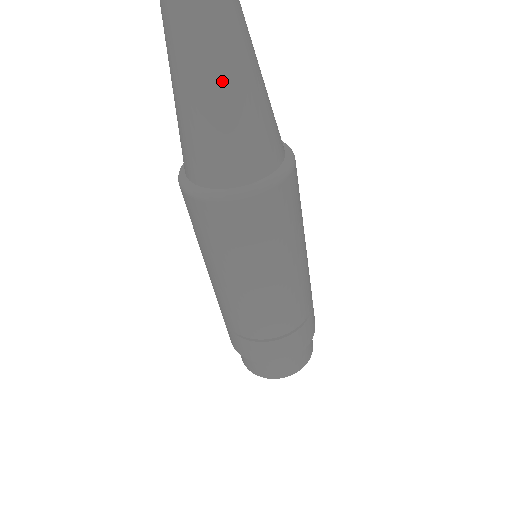
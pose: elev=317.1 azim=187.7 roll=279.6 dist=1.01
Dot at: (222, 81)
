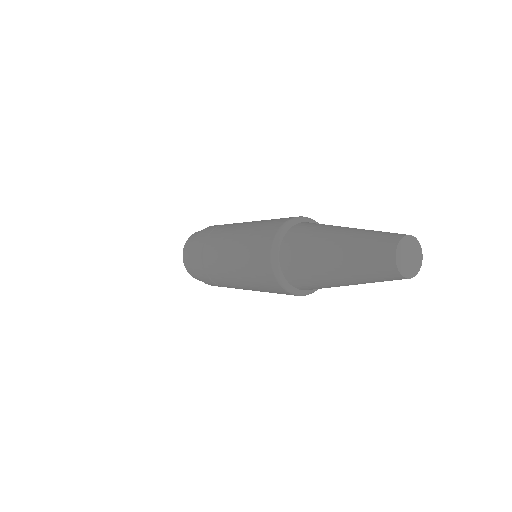
Dot at: occluded
